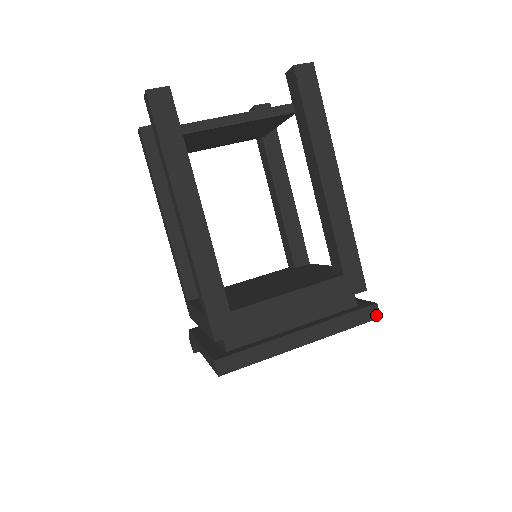
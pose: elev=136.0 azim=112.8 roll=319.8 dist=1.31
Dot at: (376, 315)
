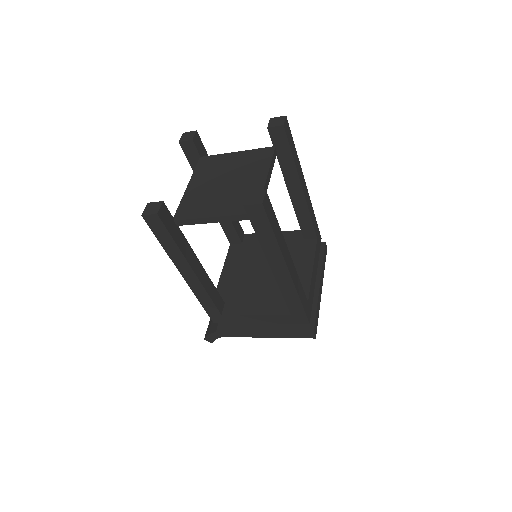
Dot at: occluded
